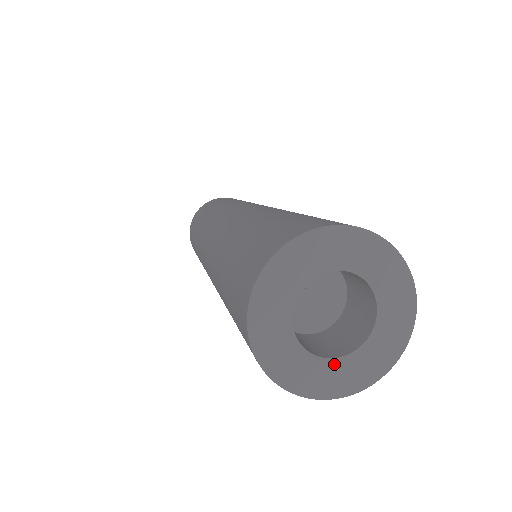
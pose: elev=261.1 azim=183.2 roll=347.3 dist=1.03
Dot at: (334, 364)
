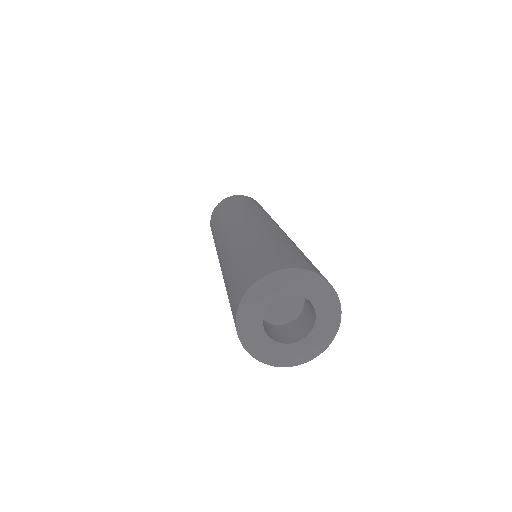
Dot at: (277, 346)
